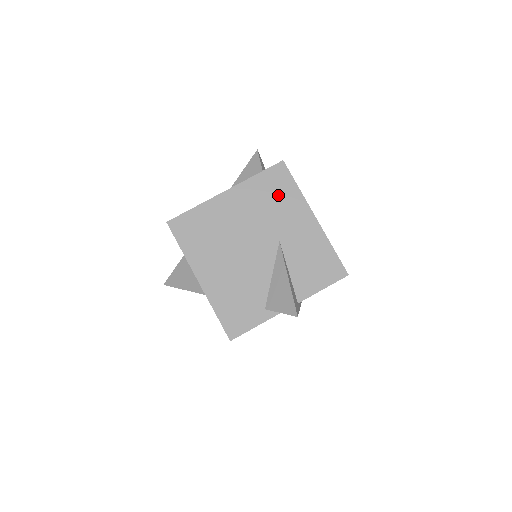
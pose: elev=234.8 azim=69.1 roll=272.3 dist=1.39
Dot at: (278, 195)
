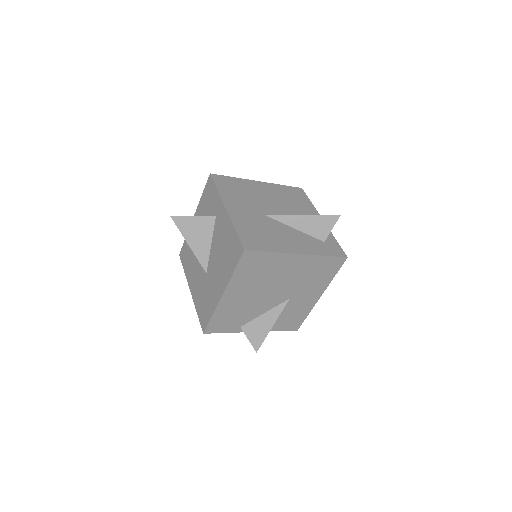
Dot at: (321, 275)
